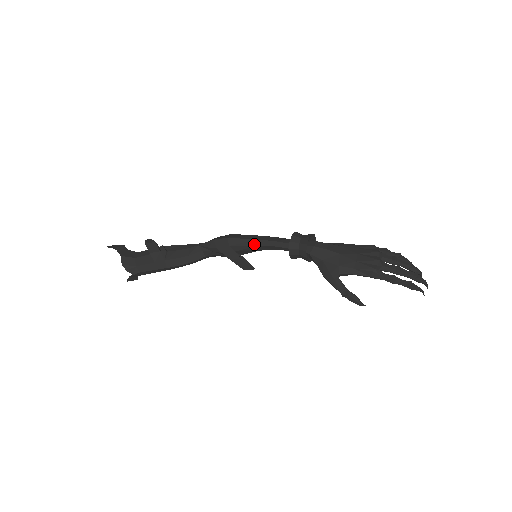
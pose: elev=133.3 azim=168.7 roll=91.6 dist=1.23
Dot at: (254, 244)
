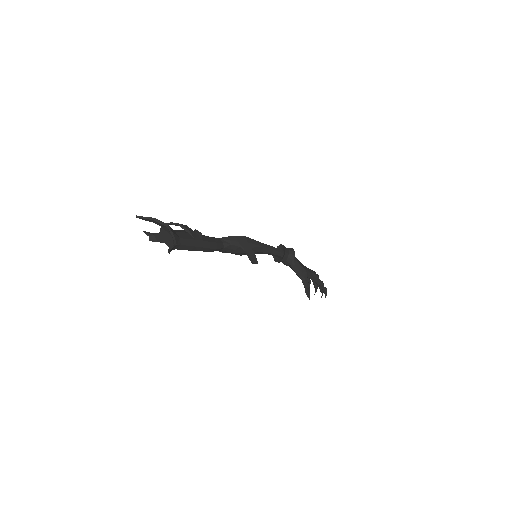
Dot at: (262, 245)
